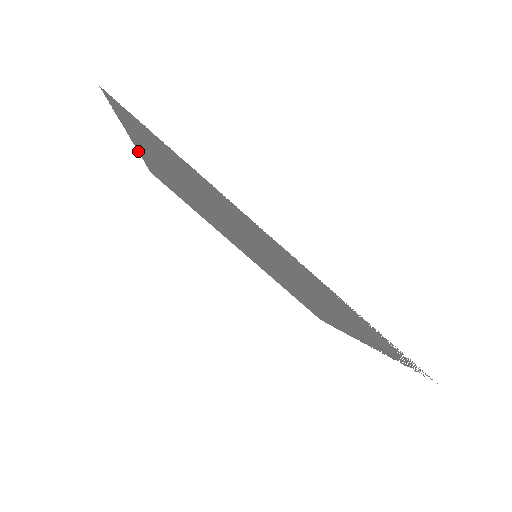
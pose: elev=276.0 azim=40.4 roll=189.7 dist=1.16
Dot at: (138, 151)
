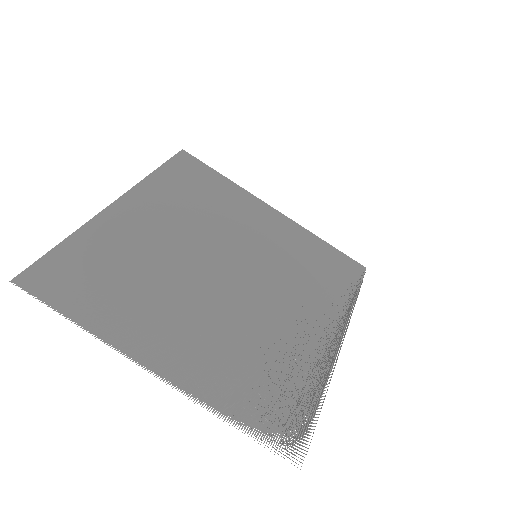
Dot at: occluded
